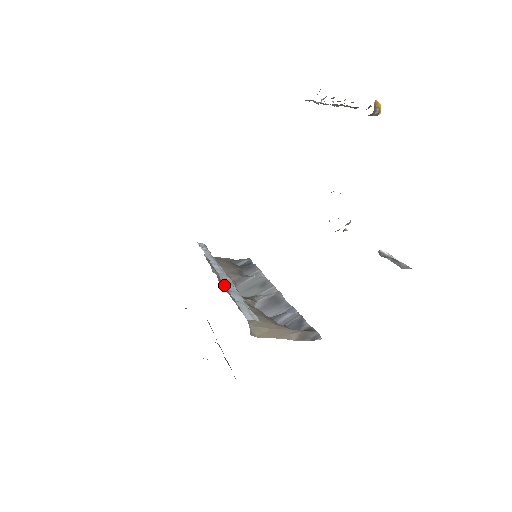
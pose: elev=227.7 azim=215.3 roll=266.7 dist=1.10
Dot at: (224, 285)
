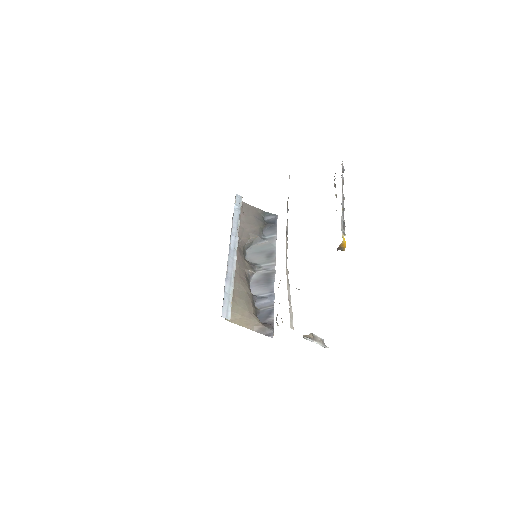
Dot at: occluded
